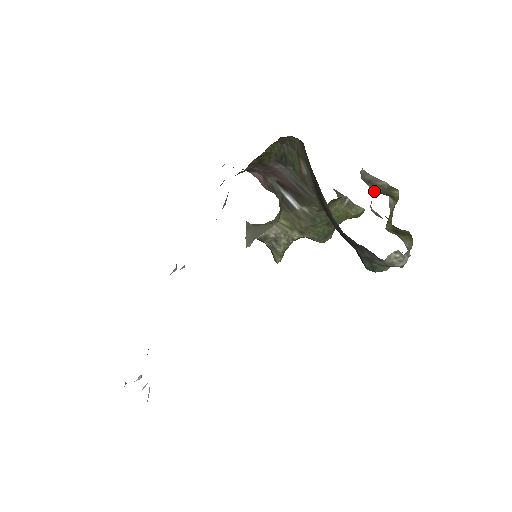
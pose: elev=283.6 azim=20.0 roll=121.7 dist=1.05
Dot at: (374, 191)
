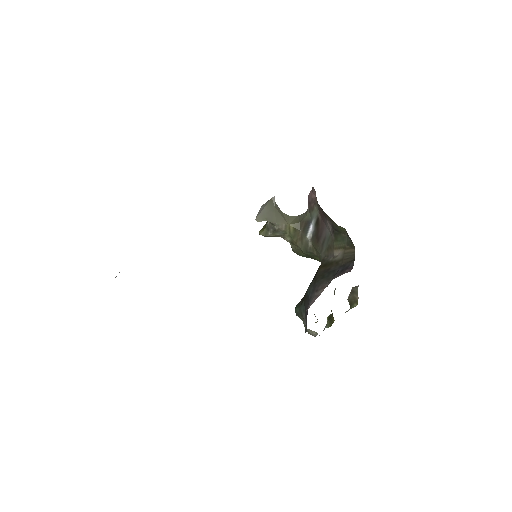
Dot at: (348, 298)
